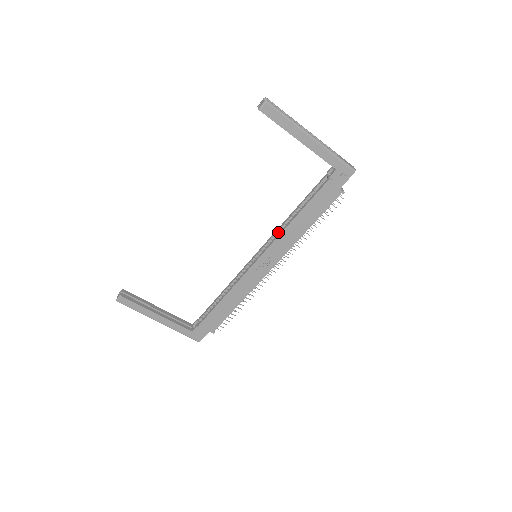
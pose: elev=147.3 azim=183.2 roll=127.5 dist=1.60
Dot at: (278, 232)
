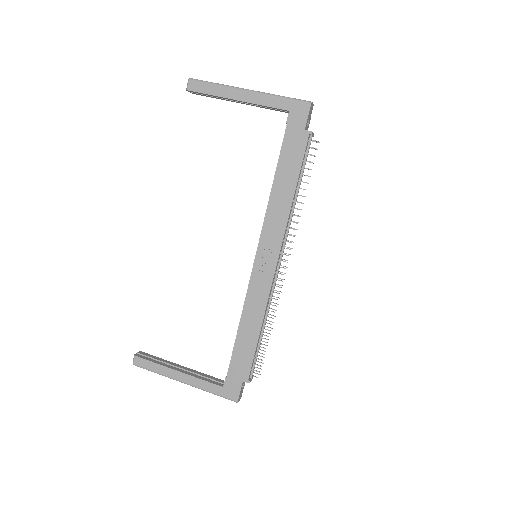
Dot at: occluded
